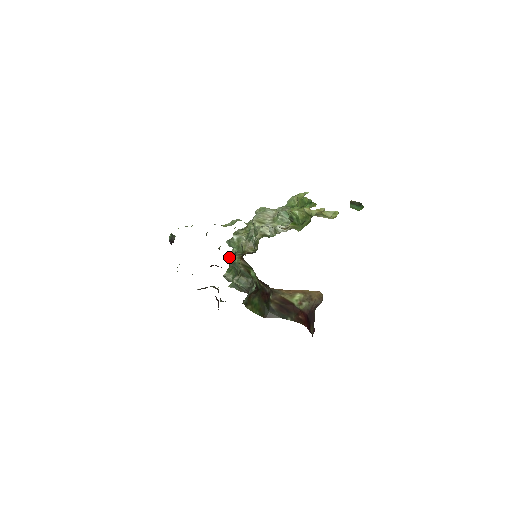
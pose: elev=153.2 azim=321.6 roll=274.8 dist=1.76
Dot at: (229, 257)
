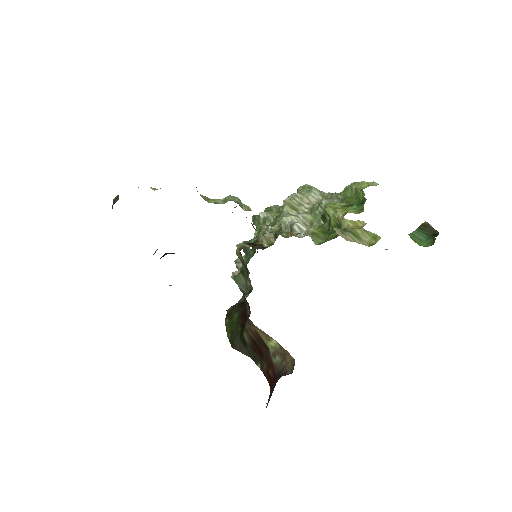
Dot at: occluded
